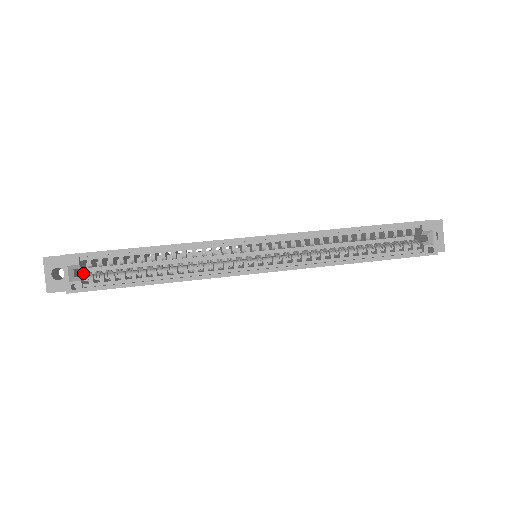
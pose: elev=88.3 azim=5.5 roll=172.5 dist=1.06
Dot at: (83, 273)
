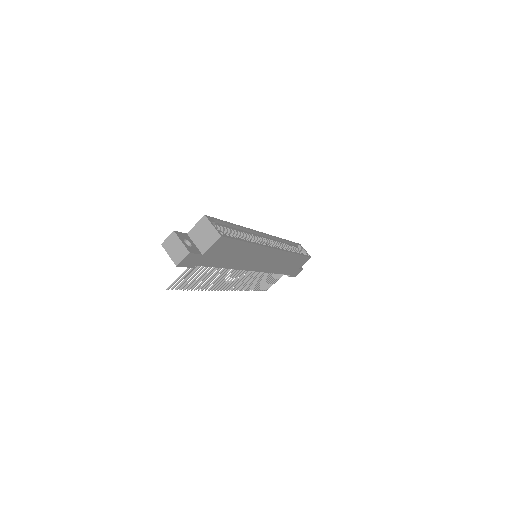
Dot at: occluded
